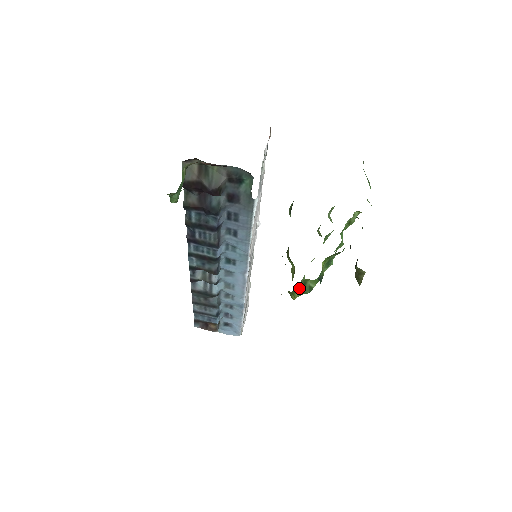
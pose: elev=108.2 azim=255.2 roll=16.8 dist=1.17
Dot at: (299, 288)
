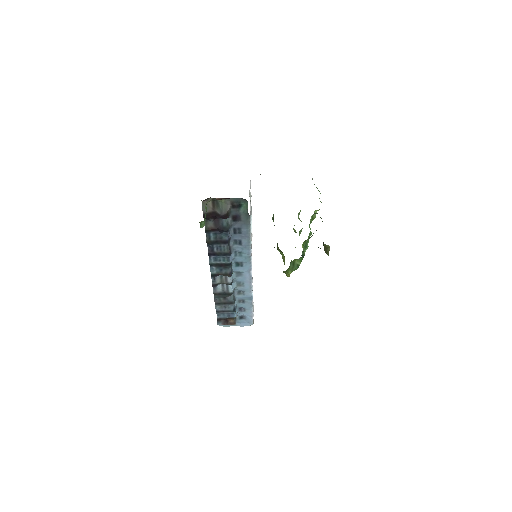
Dot at: (291, 267)
